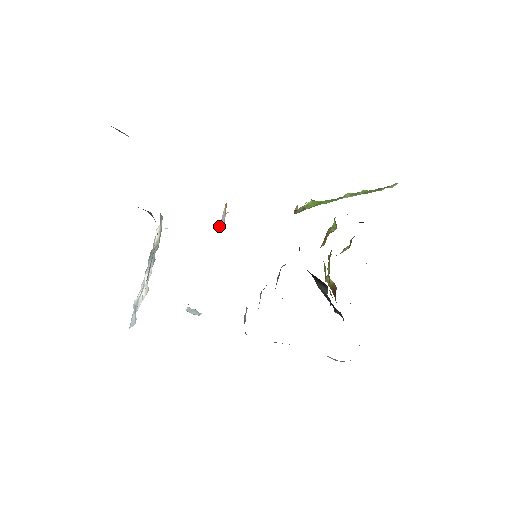
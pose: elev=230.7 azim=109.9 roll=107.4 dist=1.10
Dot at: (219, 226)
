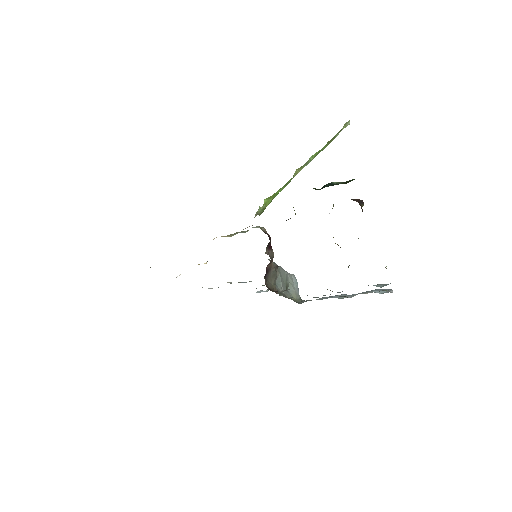
Dot at: occluded
